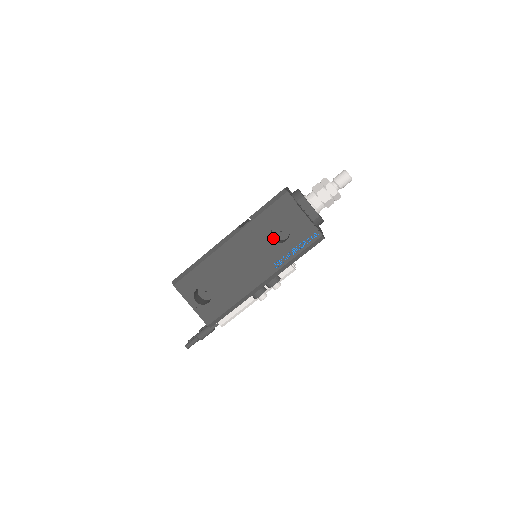
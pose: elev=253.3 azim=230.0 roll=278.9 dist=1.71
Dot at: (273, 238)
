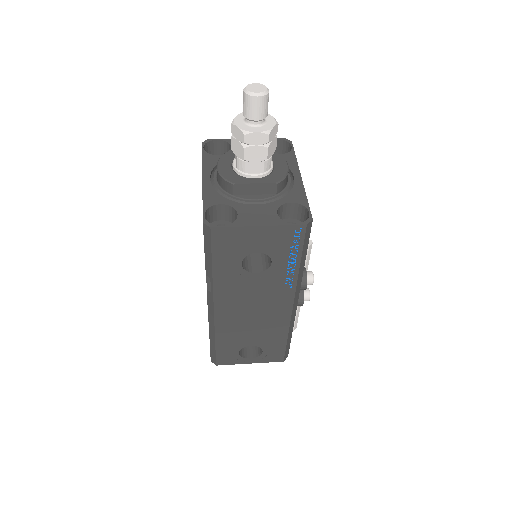
Dot at: (254, 264)
